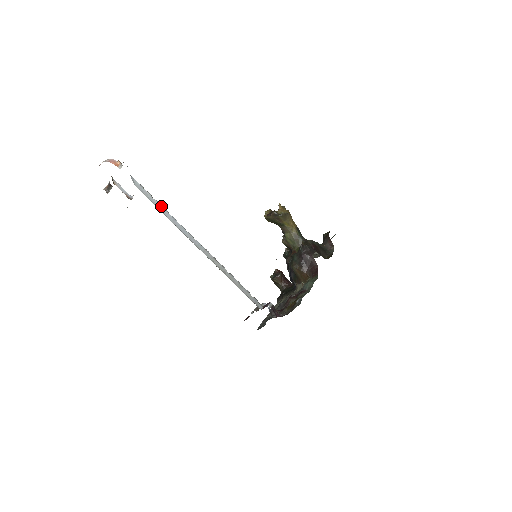
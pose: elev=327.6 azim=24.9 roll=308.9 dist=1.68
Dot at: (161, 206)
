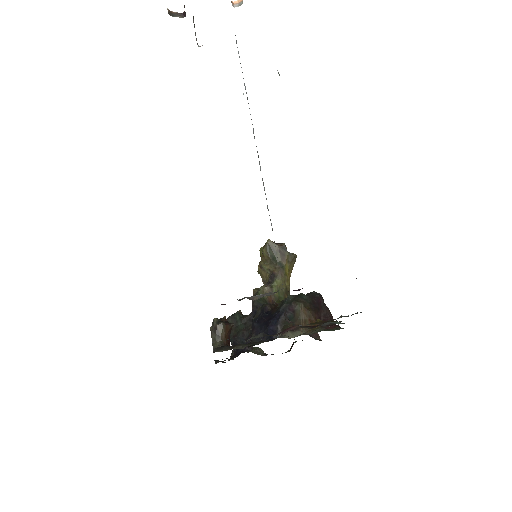
Dot at: occluded
